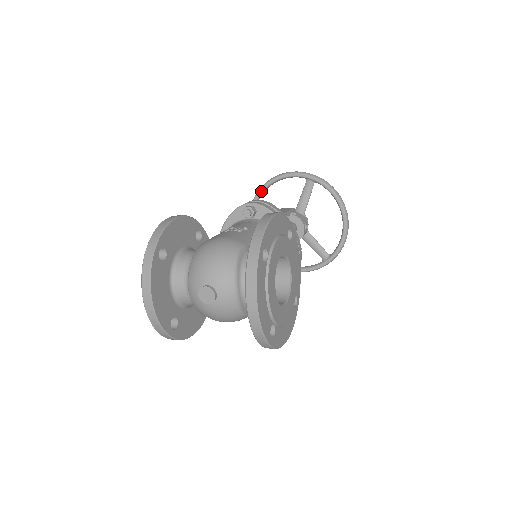
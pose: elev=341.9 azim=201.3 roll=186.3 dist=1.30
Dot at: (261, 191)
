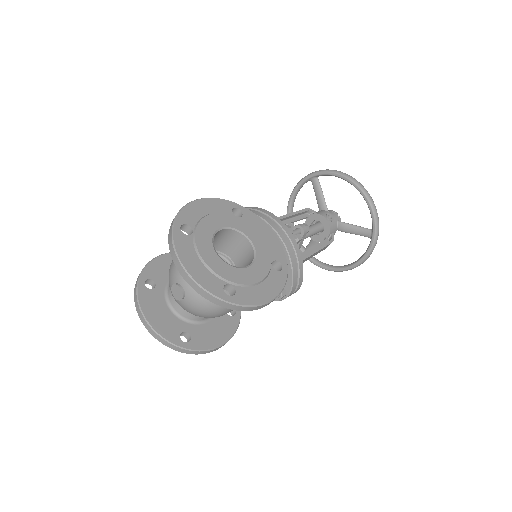
Dot at: occluded
